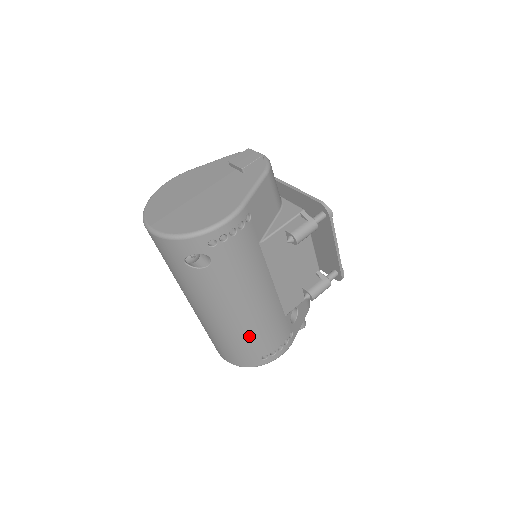
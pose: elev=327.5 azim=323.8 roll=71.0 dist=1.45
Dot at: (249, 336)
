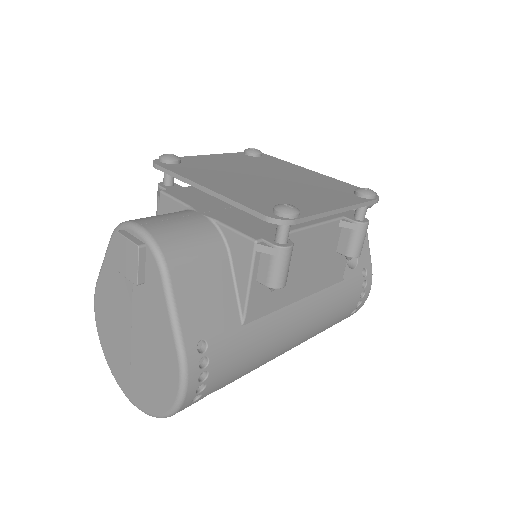
Dot at: (320, 331)
